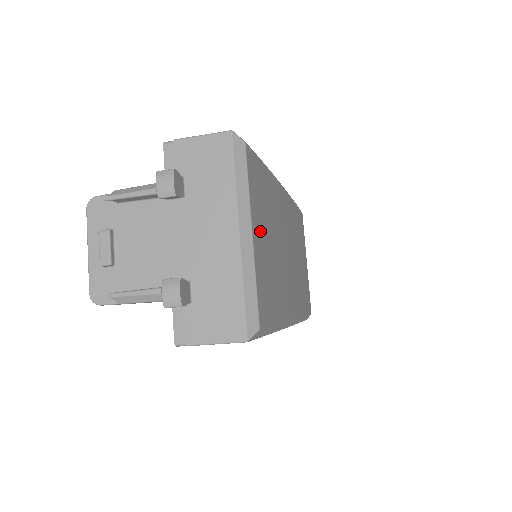
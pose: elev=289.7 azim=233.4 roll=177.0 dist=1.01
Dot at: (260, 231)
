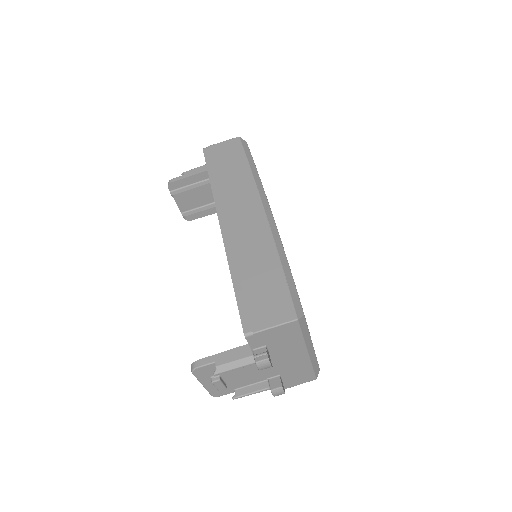
Dot at: occluded
